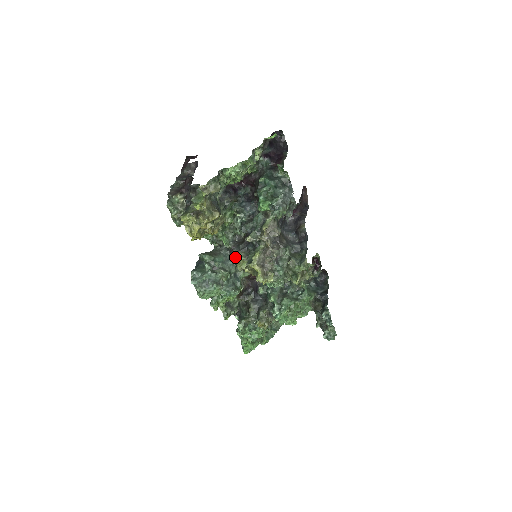
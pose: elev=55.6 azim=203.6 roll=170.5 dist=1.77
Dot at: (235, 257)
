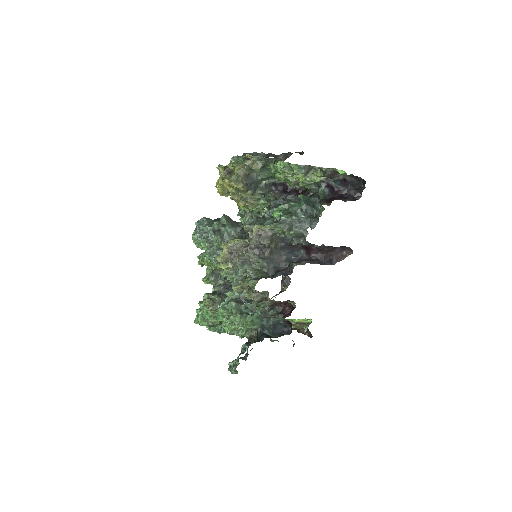
Dot at: occluded
